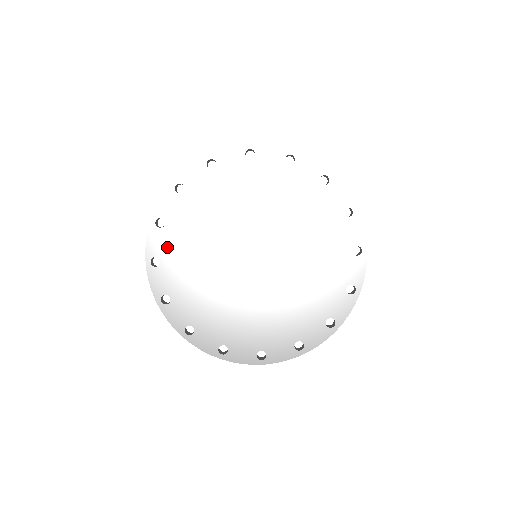
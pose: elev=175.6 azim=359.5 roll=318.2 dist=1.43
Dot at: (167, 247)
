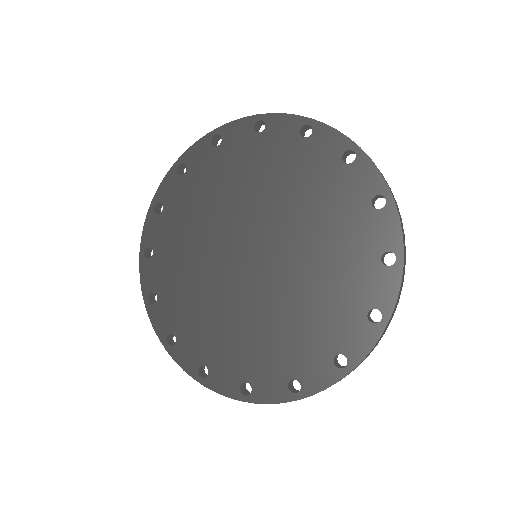
Dot at: (201, 167)
